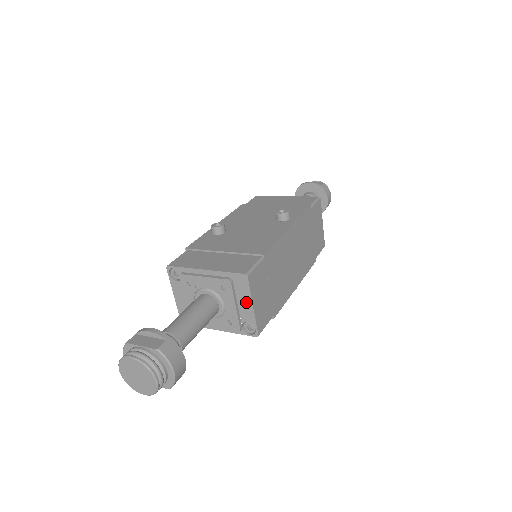
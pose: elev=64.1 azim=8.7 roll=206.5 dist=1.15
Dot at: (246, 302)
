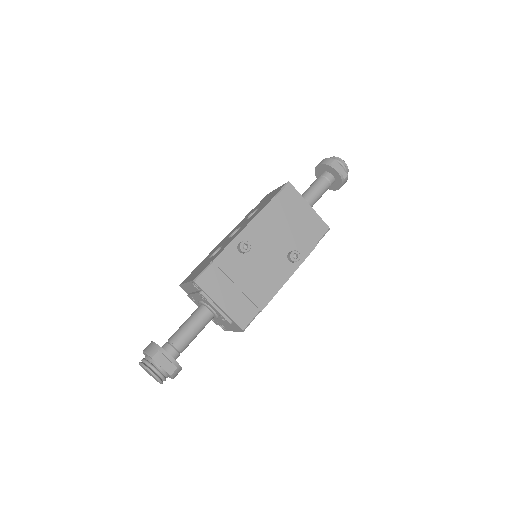
Dot at: (232, 328)
